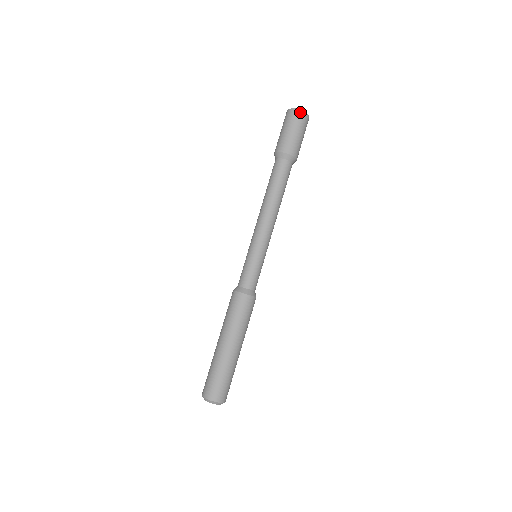
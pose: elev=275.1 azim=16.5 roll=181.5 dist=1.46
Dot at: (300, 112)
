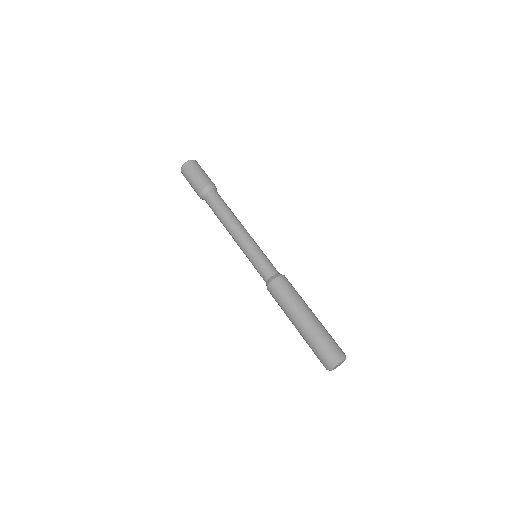
Dot at: (193, 161)
